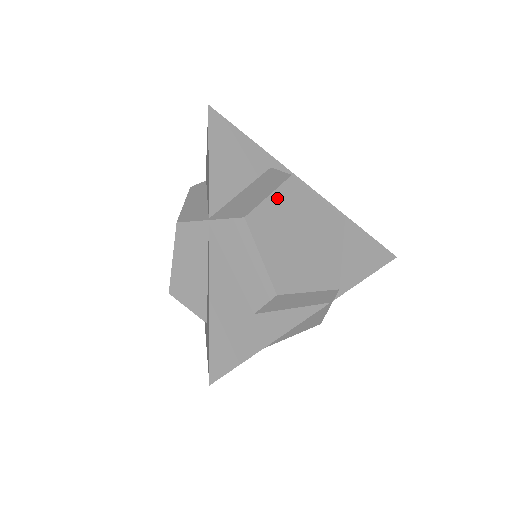
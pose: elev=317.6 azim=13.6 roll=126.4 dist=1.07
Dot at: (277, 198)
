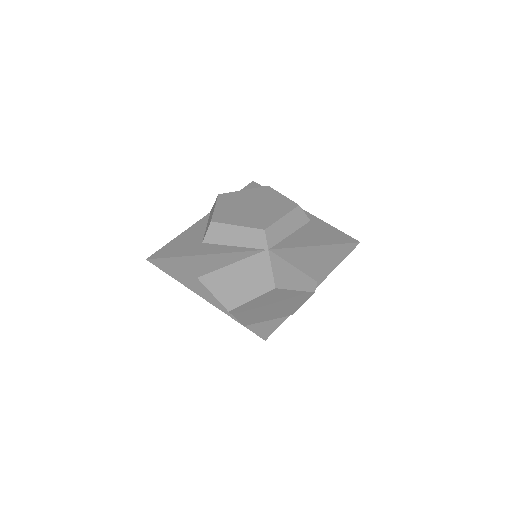
Dot at: (248, 191)
